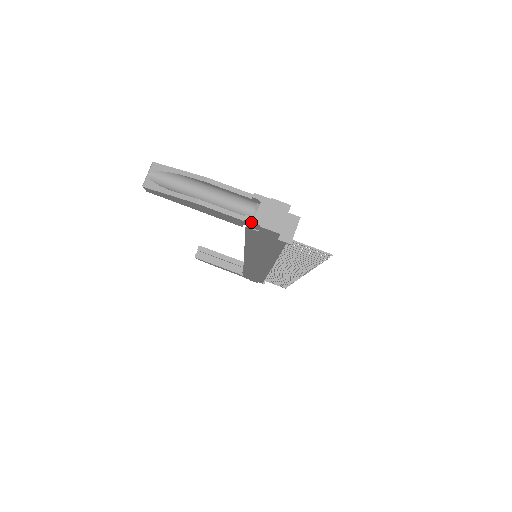
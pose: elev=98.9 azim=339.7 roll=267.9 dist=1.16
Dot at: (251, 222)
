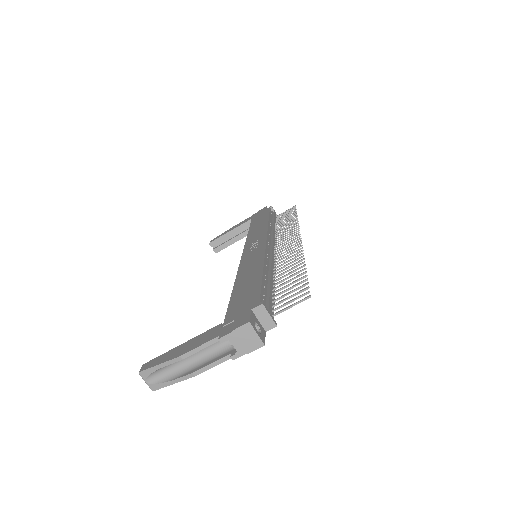
Dot at: occluded
